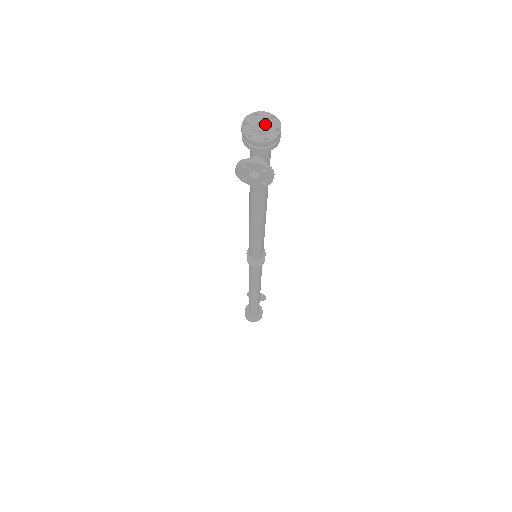
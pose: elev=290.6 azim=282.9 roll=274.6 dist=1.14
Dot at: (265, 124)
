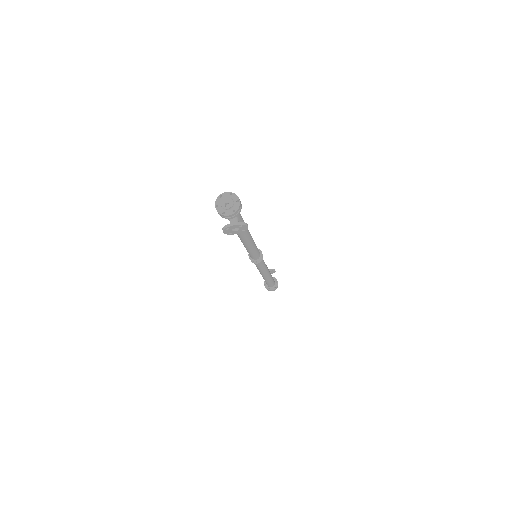
Dot at: (229, 203)
